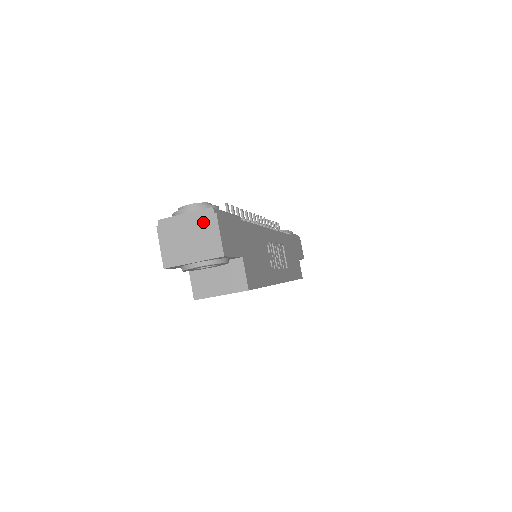
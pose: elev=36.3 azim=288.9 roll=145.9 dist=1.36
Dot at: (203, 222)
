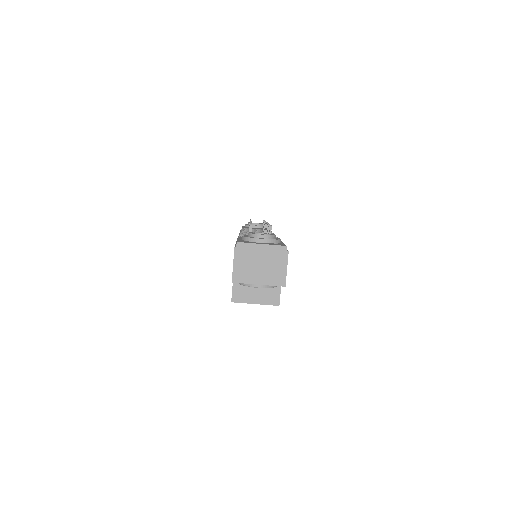
Dot at: (276, 255)
